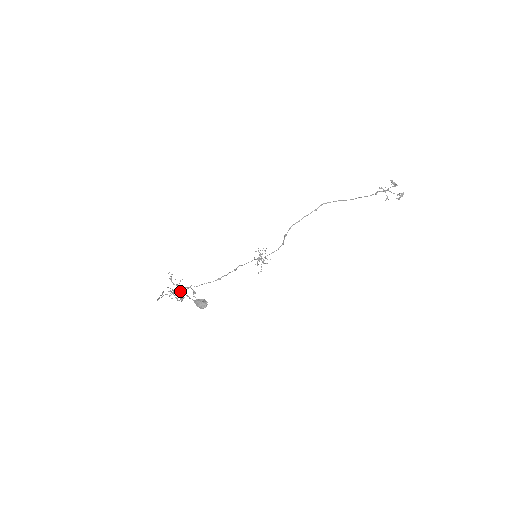
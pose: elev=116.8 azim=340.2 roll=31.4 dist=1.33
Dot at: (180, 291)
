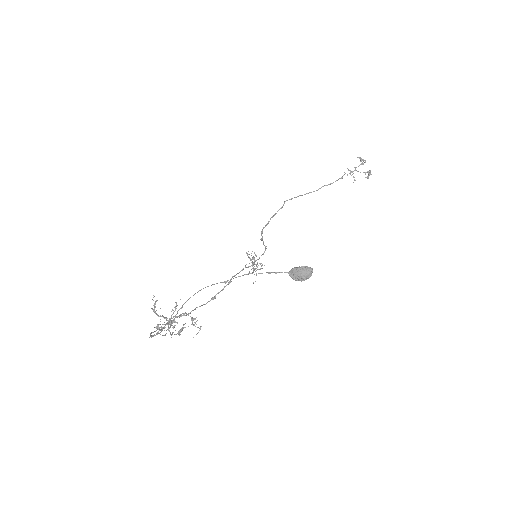
Dot at: (249, 273)
